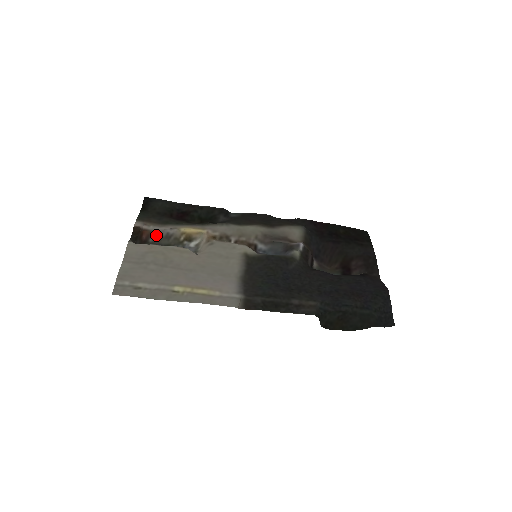
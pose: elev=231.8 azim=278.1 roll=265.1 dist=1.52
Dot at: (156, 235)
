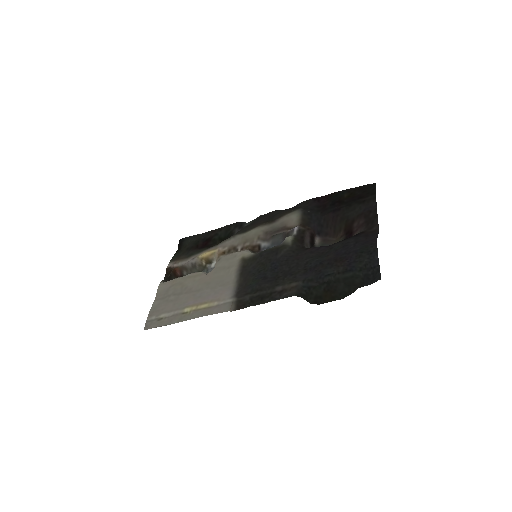
Dot at: (186, 268)
